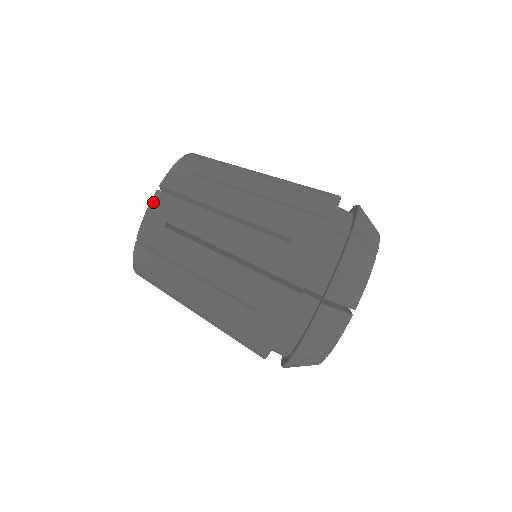
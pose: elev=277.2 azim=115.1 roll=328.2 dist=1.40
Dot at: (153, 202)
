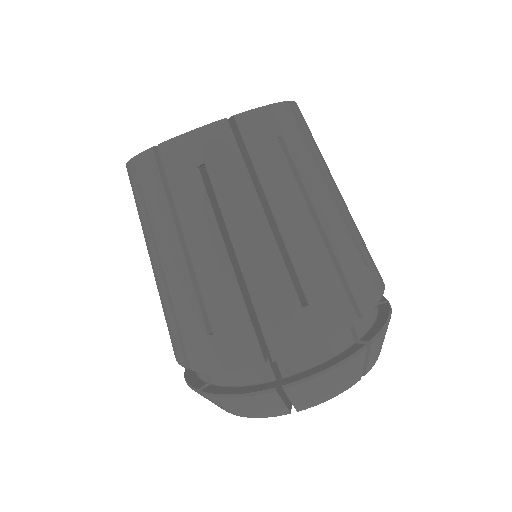
Dot at: (280, 106)
